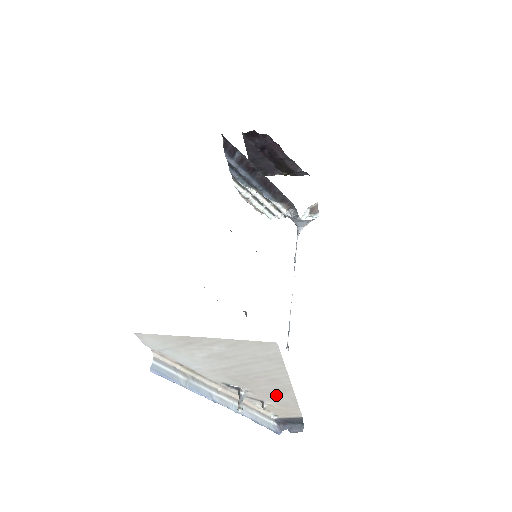
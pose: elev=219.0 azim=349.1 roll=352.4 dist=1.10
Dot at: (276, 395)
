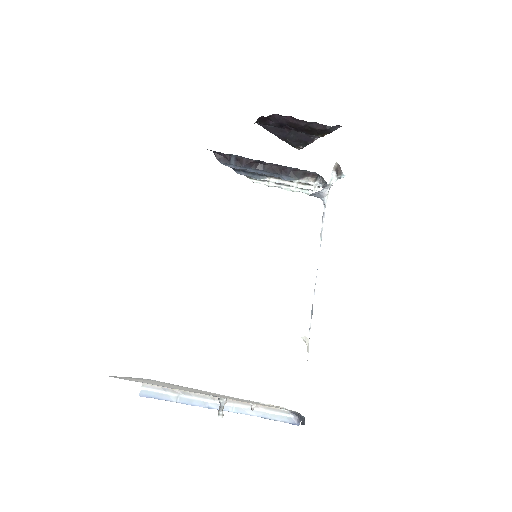
Dot at: (243, 400)
